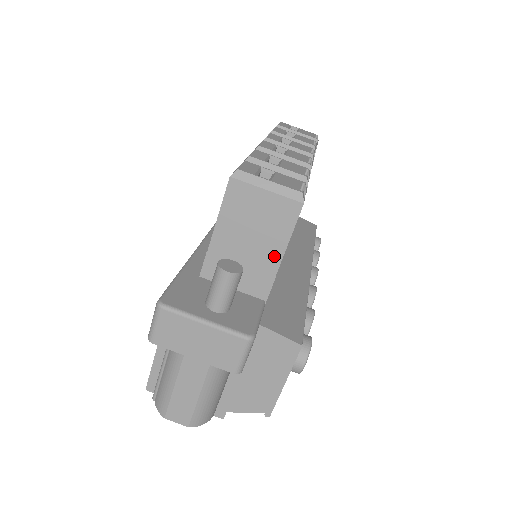
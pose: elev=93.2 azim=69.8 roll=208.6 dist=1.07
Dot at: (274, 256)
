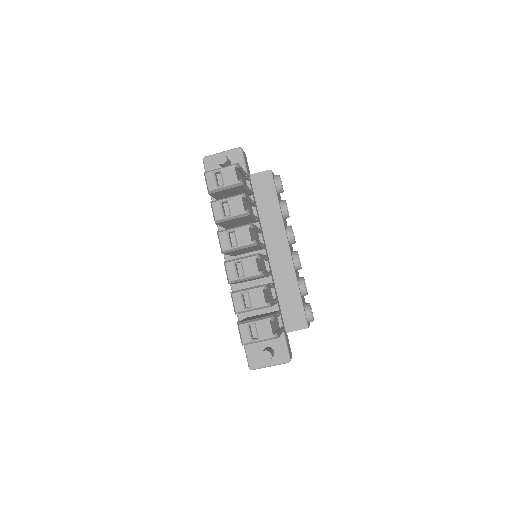
Dot at: occluded
